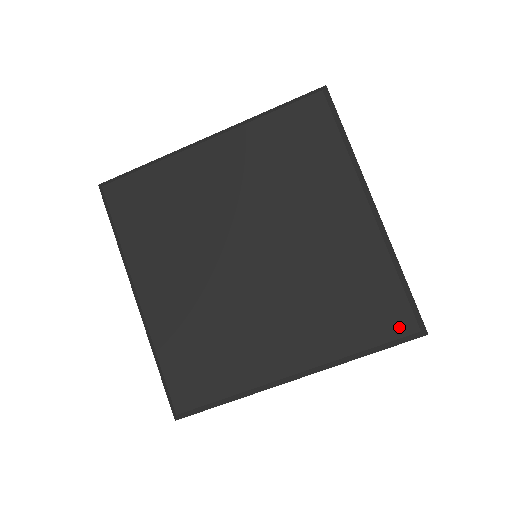
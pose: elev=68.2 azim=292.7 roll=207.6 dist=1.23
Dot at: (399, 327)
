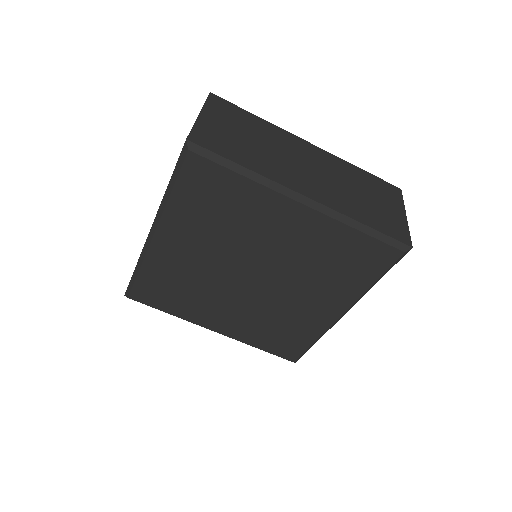
Dot at: (287, 355)
